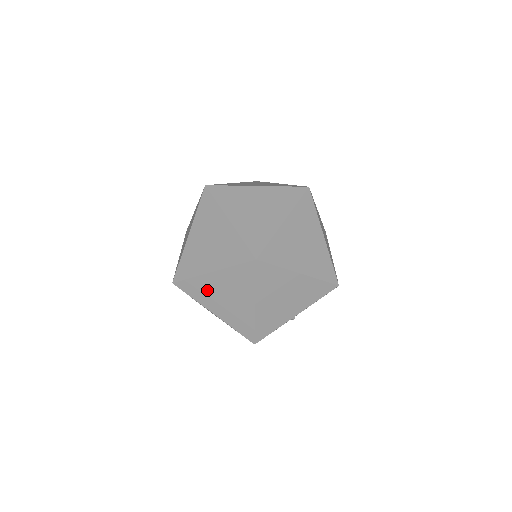
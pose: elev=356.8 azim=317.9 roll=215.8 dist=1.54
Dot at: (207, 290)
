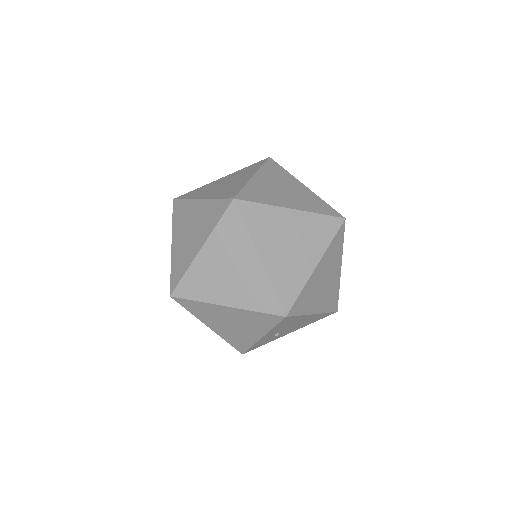
Dot at: occluded
